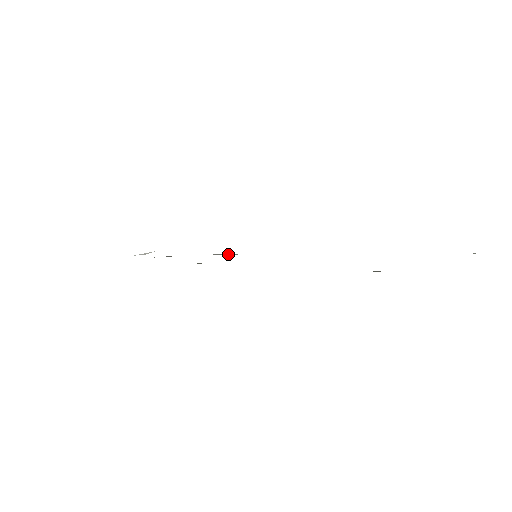
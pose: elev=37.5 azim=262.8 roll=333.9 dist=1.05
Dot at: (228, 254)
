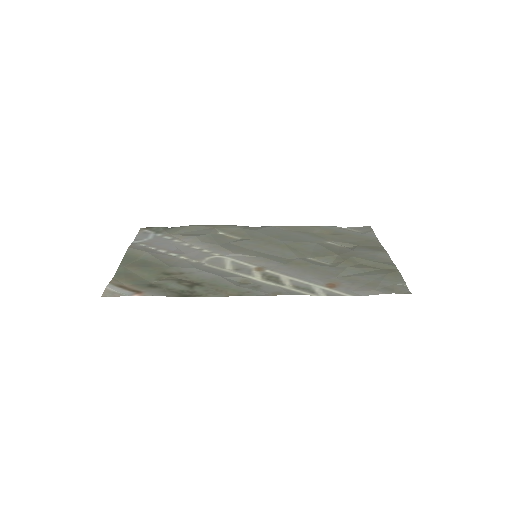
Dot at: (236, 255)
